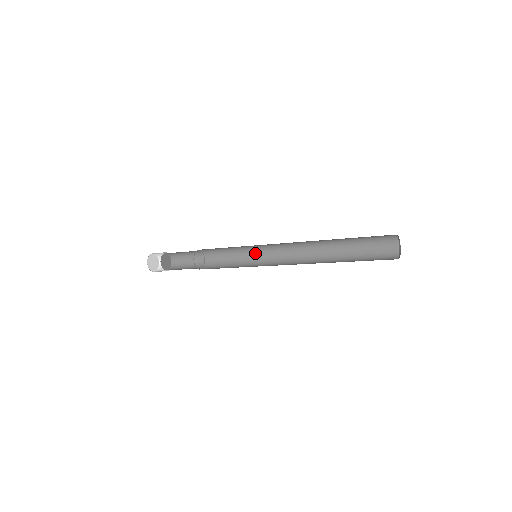
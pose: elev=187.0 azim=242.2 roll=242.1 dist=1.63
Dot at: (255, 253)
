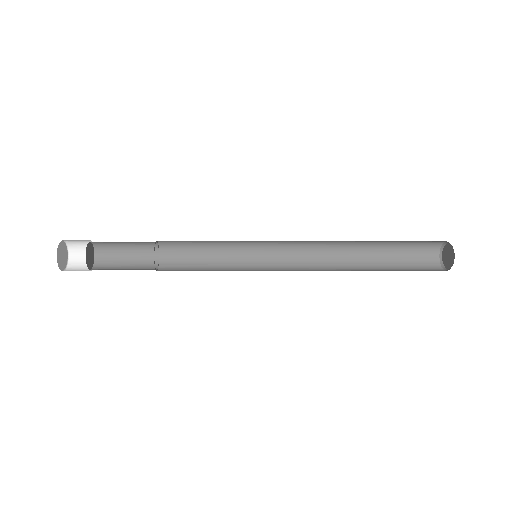
Dot at: (247, 243)
